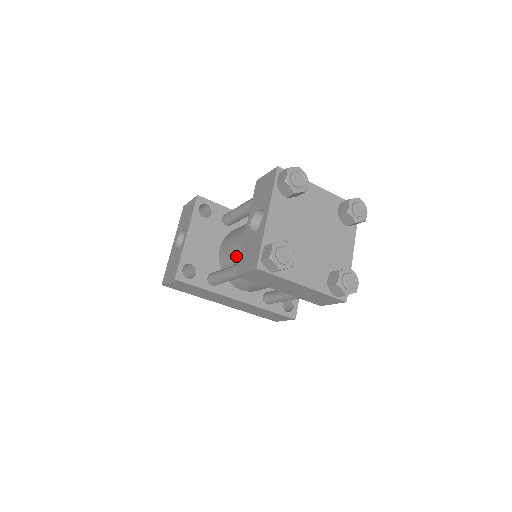
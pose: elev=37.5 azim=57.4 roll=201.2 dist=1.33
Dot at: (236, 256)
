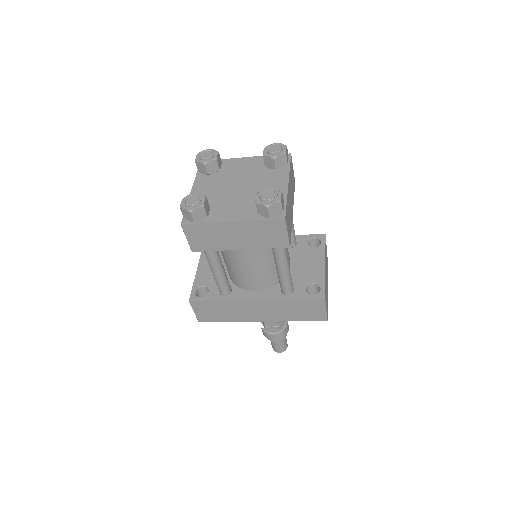
Dot at: (222, 255)
